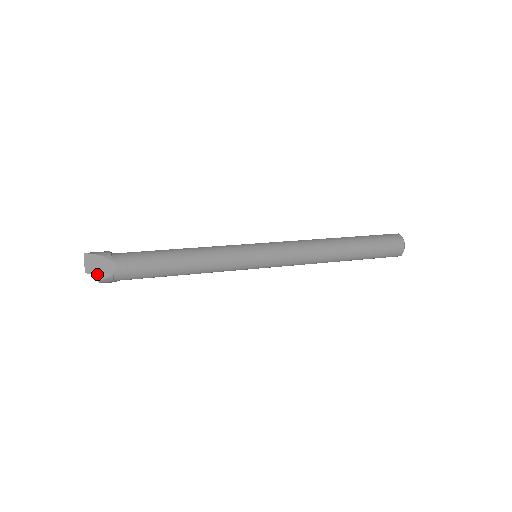
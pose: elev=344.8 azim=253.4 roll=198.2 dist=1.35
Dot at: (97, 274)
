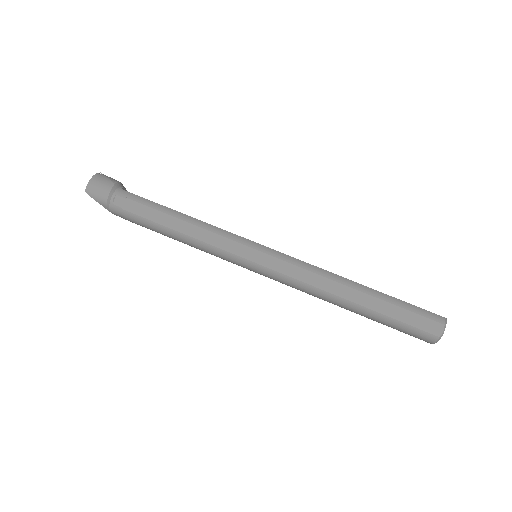
Dot at: occluded
